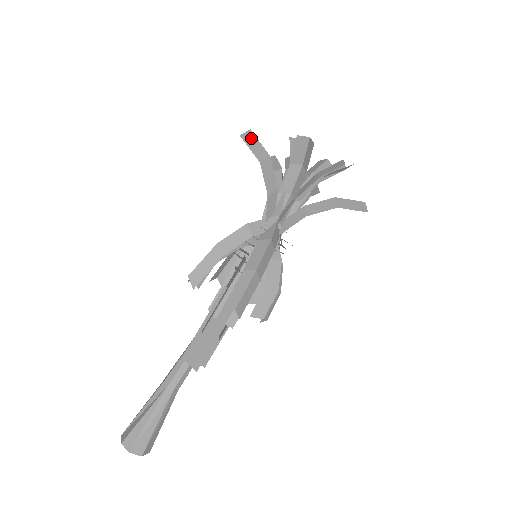
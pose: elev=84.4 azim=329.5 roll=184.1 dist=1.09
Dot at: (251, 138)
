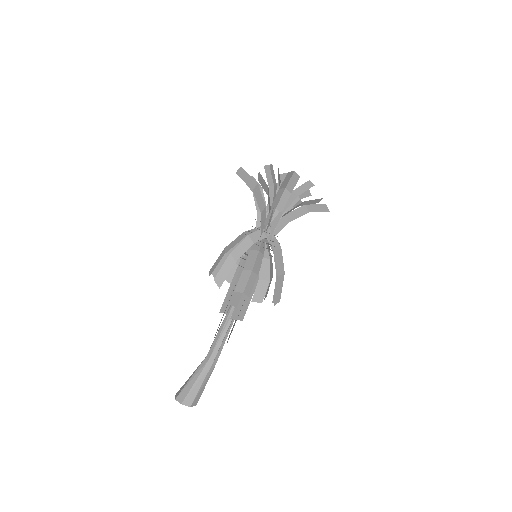
Dot at: occluded
